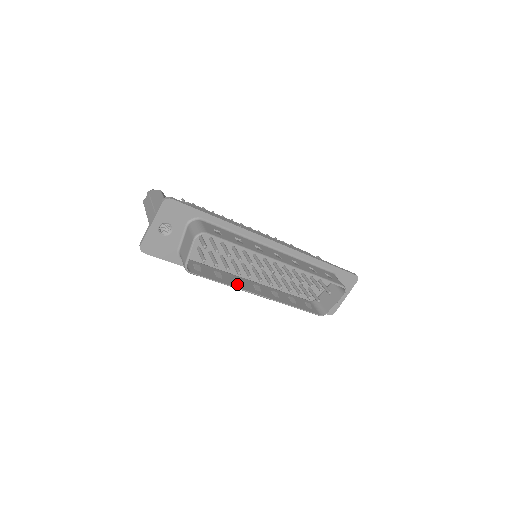
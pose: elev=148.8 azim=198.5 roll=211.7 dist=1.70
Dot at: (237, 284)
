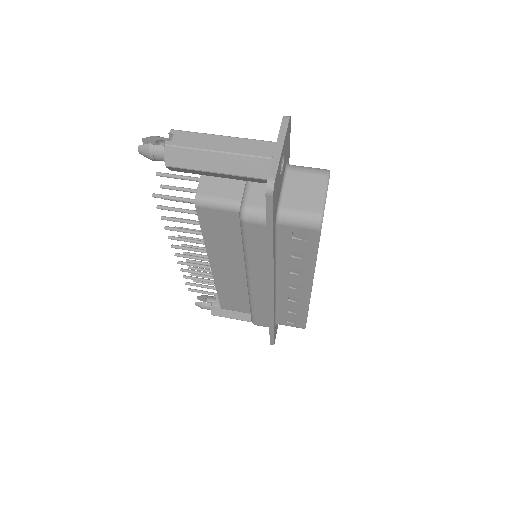
Dot at: (304, 269)
